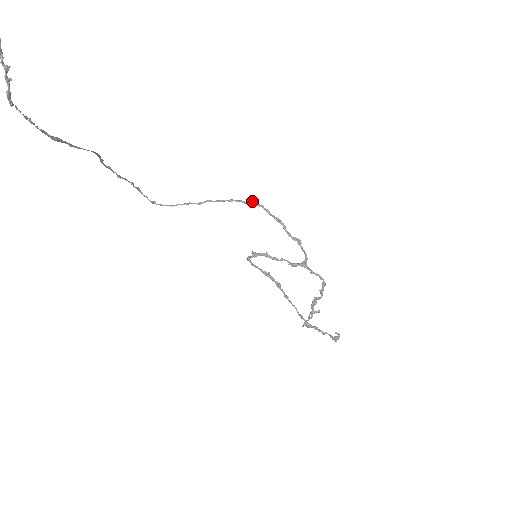
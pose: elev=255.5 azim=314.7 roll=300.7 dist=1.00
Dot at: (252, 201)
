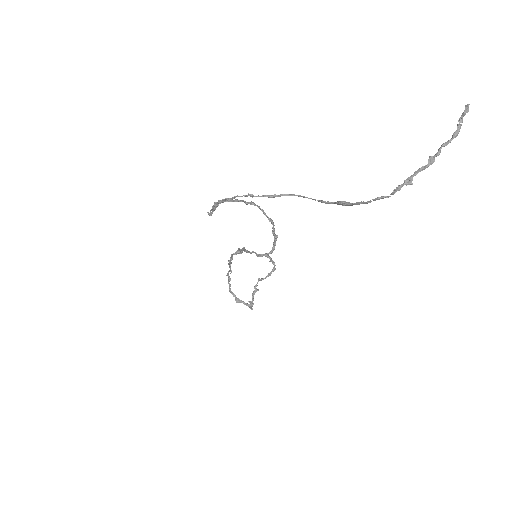
Dot at: occluded
